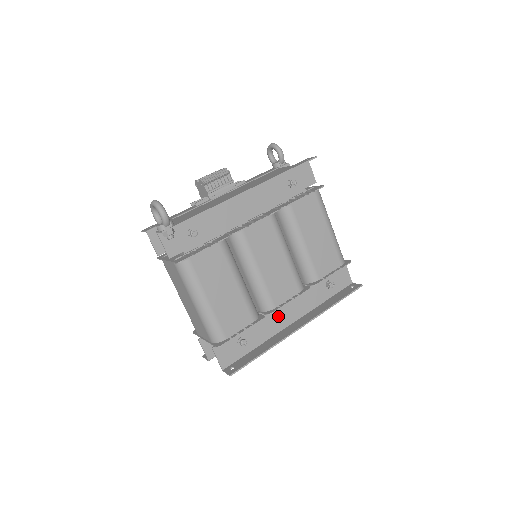
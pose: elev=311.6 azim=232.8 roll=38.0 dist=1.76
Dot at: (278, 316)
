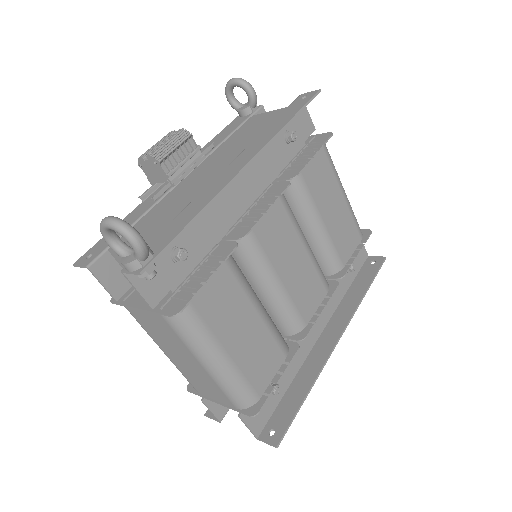
Dot at: occluded
